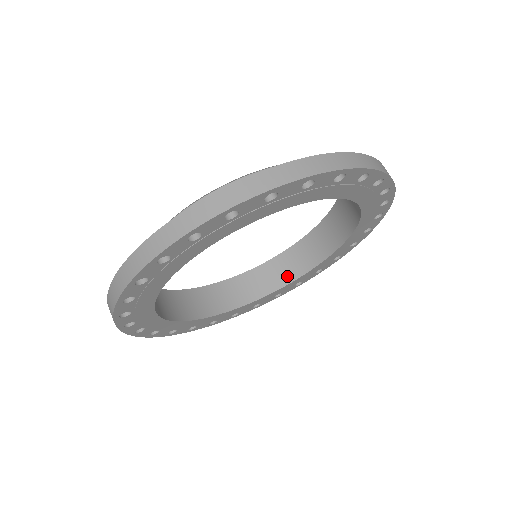
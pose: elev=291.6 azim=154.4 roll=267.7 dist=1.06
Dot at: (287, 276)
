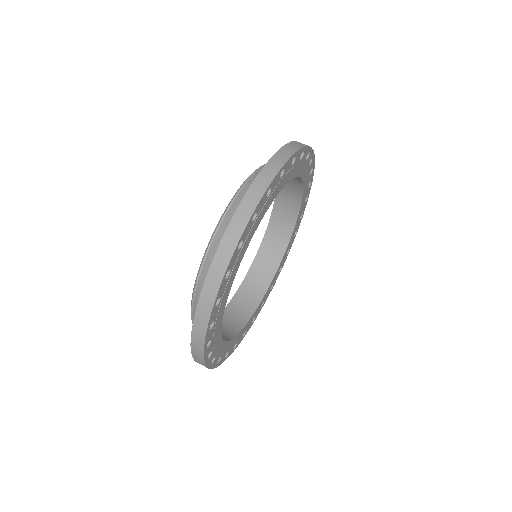
Dot at: (284, 238)
